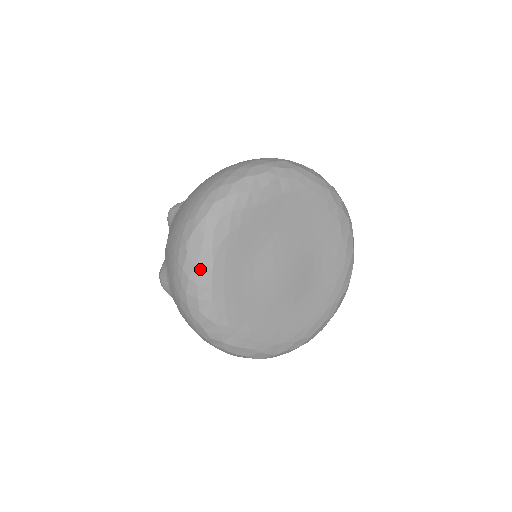
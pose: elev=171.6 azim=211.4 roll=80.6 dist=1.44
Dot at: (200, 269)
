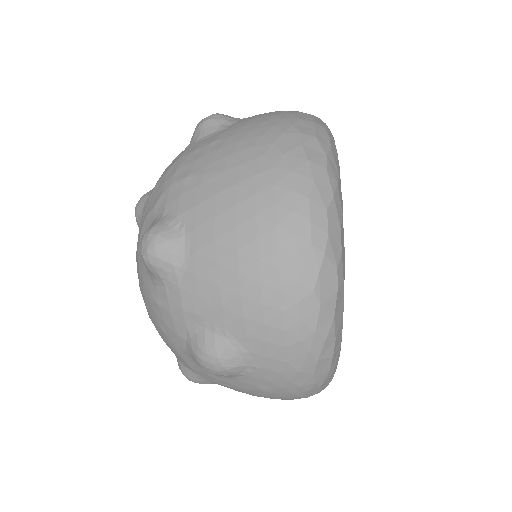
Dot at: (337, 316)
